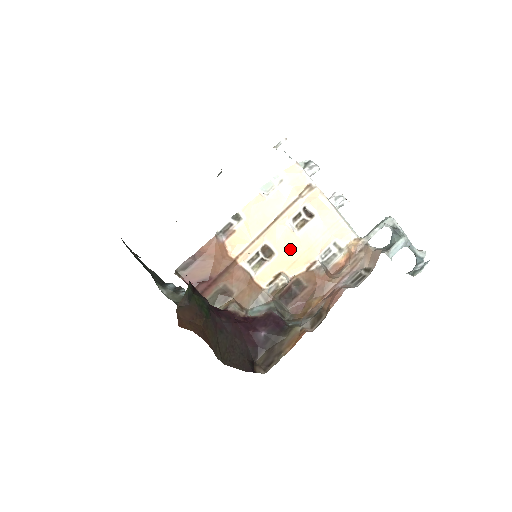
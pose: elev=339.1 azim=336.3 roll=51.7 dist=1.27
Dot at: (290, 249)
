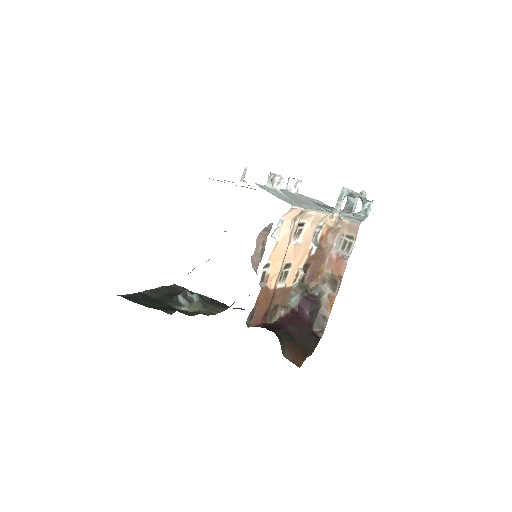
Dot at: (298, 253)
